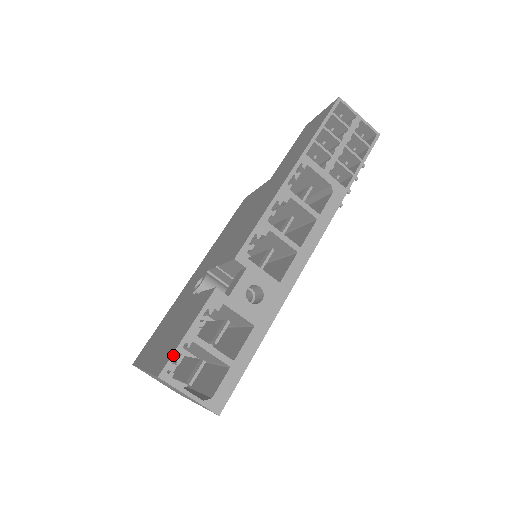
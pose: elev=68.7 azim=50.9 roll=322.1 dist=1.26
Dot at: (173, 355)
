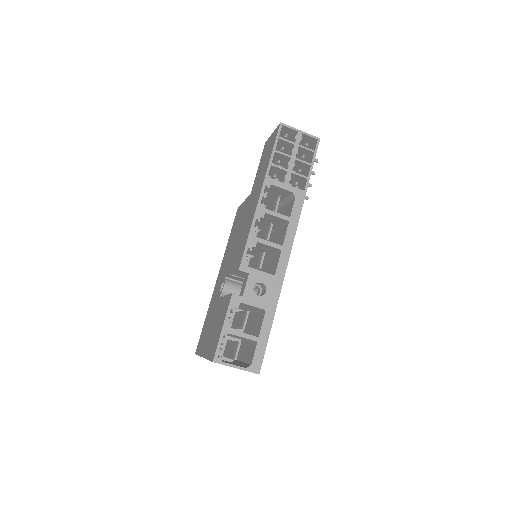
Dot at: (218, 346)
